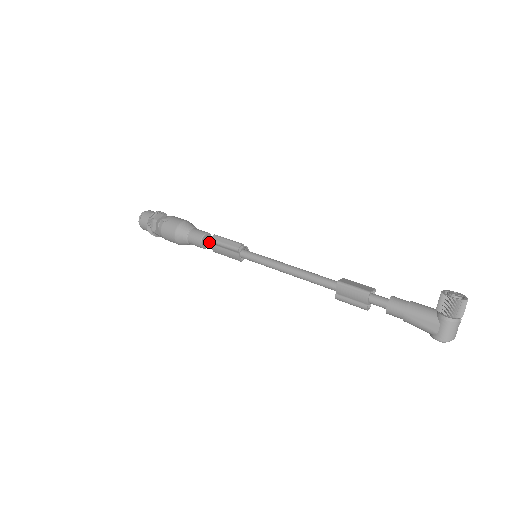
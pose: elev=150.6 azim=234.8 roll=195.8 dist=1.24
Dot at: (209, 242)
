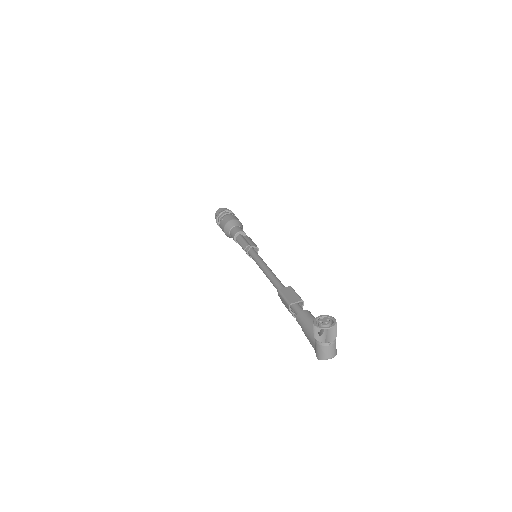
Dot at: occluded
